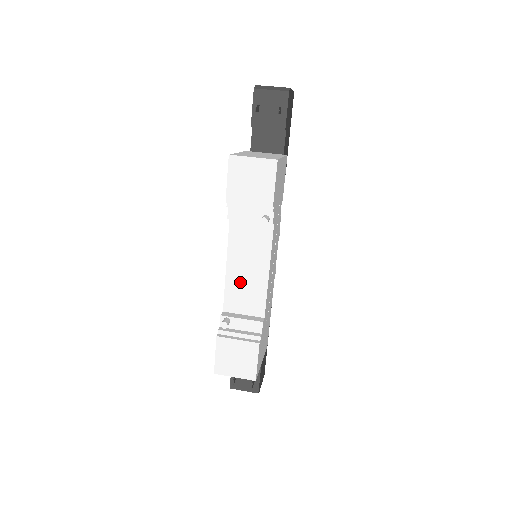
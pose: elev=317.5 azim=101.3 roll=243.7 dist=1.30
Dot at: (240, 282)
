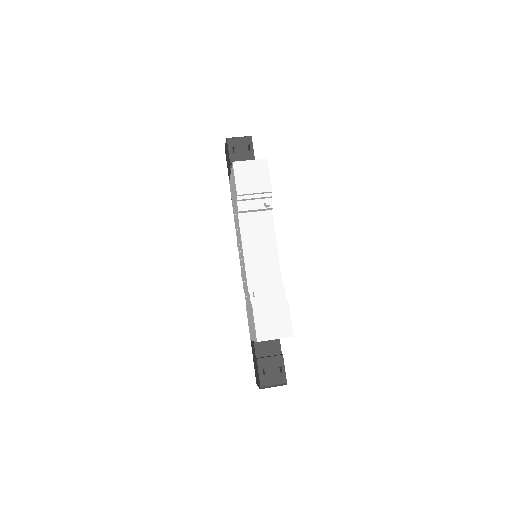
Dot at: (257, 263)
